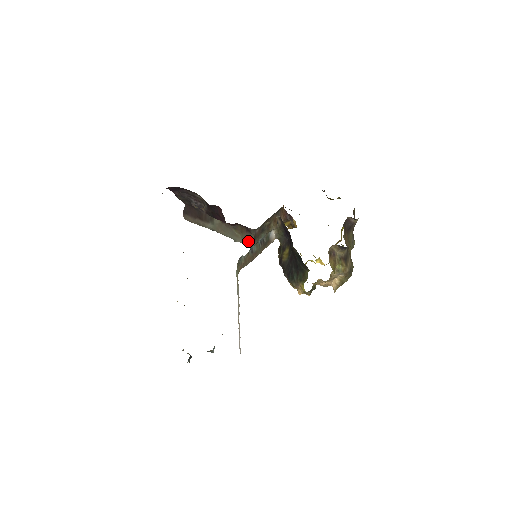
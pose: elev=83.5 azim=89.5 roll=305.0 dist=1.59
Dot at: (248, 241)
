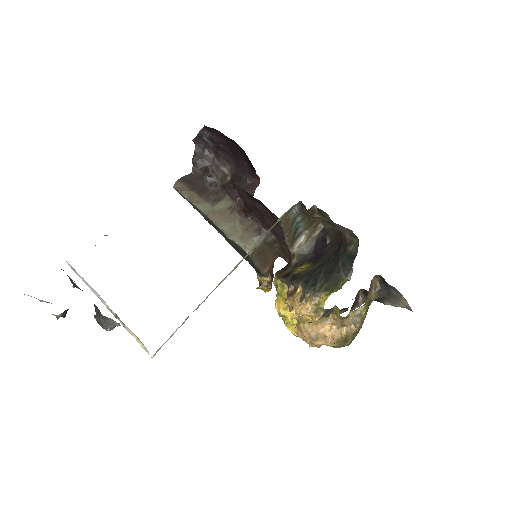
Dot at: (247, 243)
